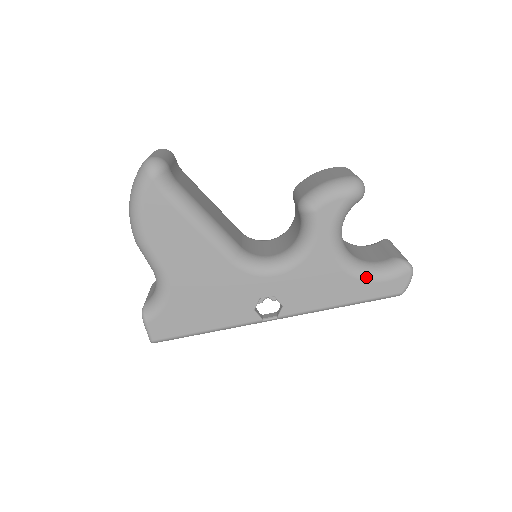
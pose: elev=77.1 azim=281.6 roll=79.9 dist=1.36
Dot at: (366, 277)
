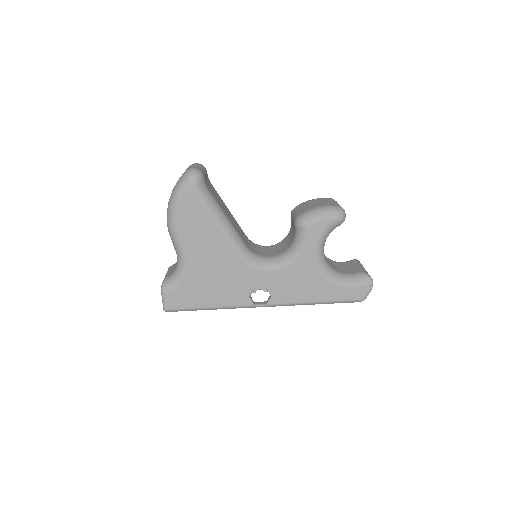
Dot at: (338, 283)
